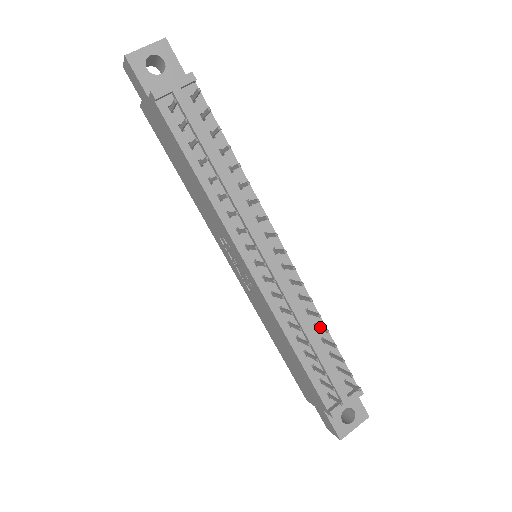
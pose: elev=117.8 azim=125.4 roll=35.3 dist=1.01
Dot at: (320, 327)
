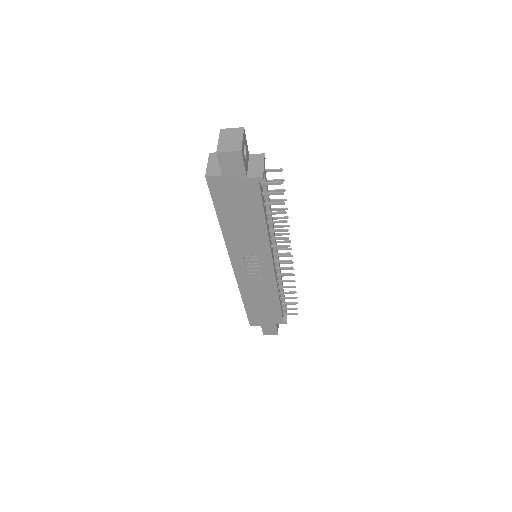
Dot at: occluded
